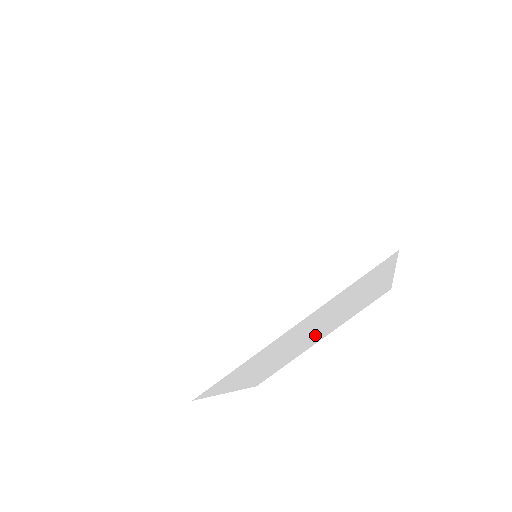
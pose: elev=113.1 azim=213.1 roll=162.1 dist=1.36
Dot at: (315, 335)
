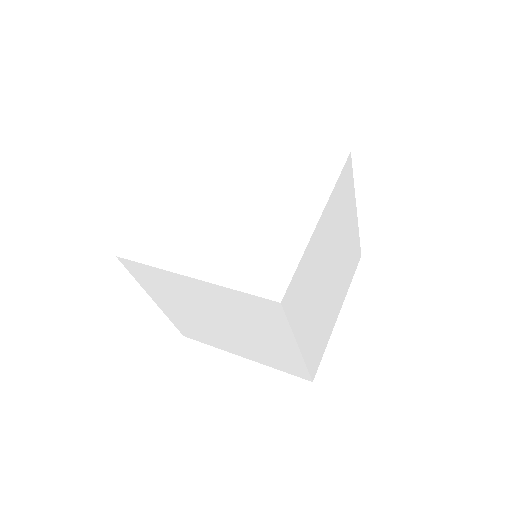
Dot at: (333, 288)
